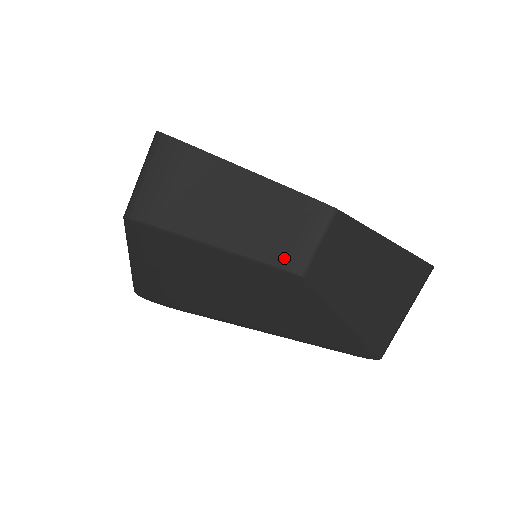
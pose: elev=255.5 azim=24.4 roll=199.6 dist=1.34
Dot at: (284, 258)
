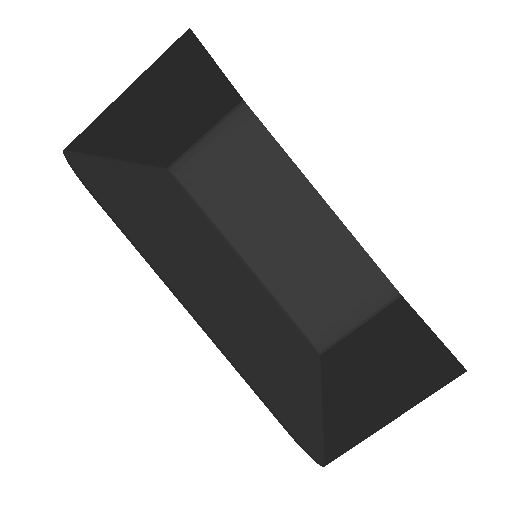
Dot at: (310, 319)
